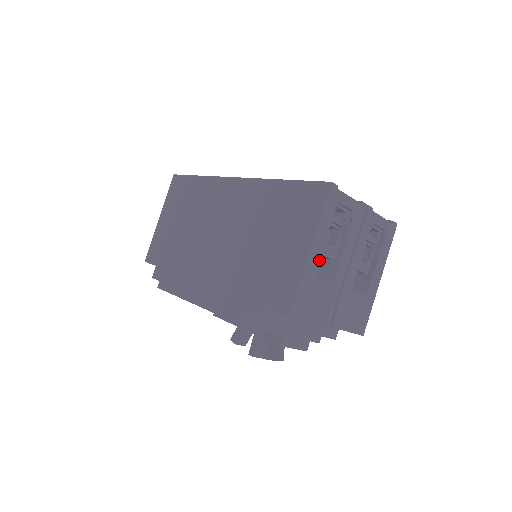
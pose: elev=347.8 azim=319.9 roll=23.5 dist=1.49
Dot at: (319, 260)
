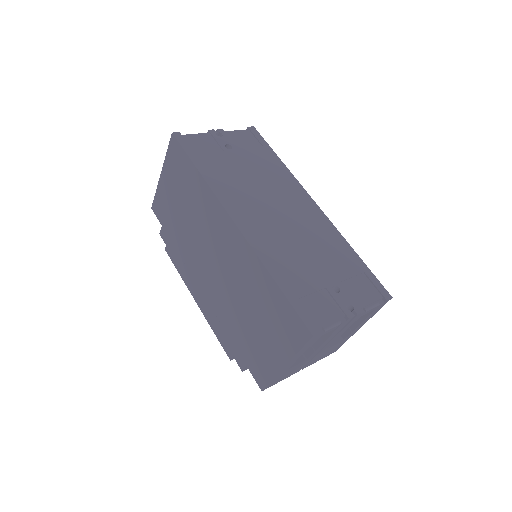
Dot at: occluded
